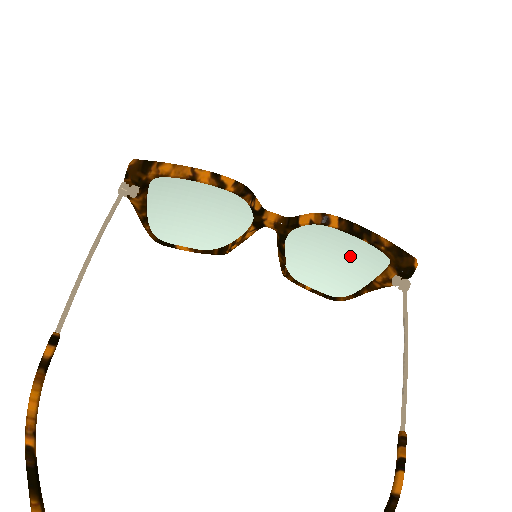
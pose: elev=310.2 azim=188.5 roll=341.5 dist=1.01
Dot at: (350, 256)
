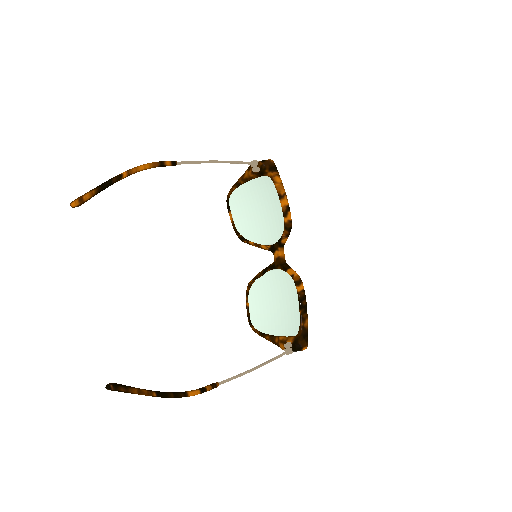
Dot at: (284, 313)
